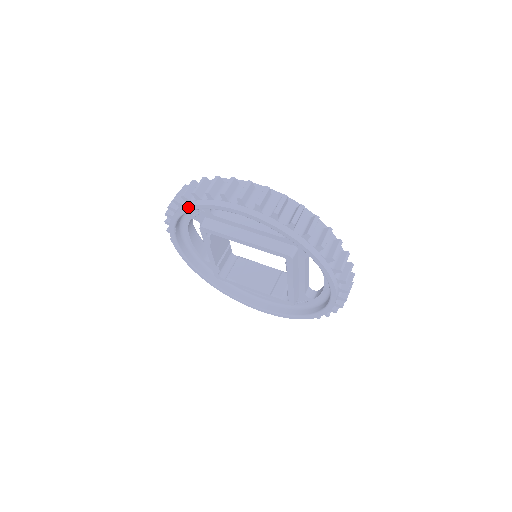
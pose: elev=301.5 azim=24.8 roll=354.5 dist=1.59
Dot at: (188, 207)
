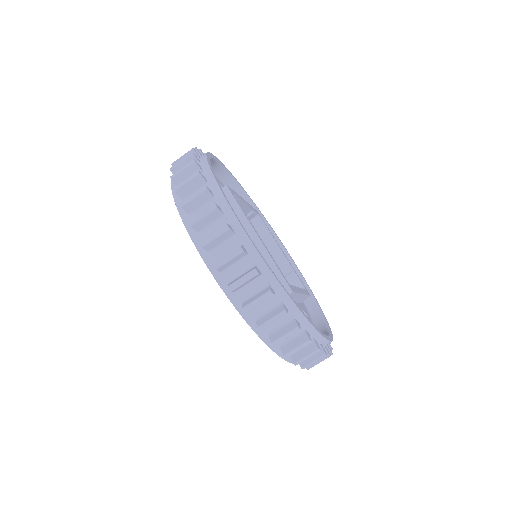
Dot at: (173, 194)
